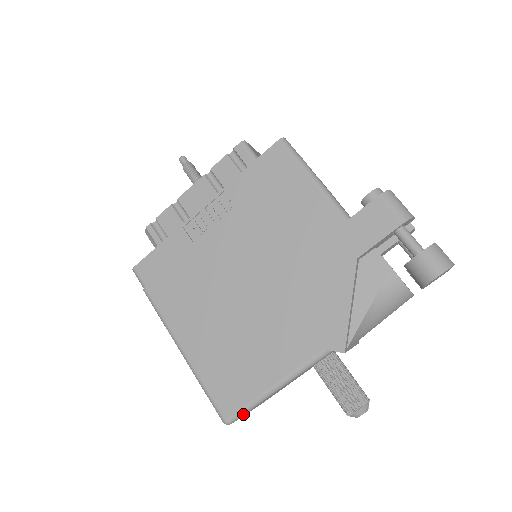
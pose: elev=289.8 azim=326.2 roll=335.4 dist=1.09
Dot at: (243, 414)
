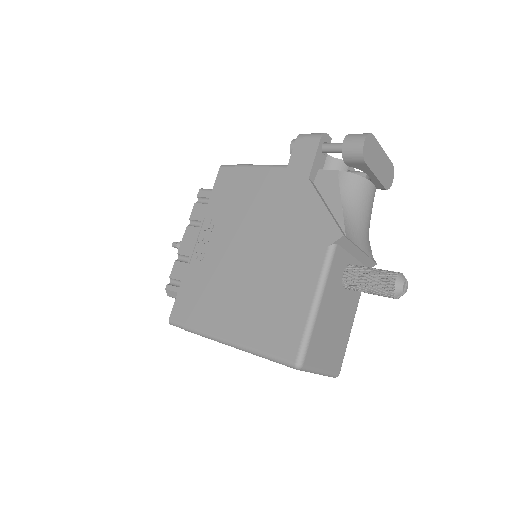
Dot at: (306, 347)
